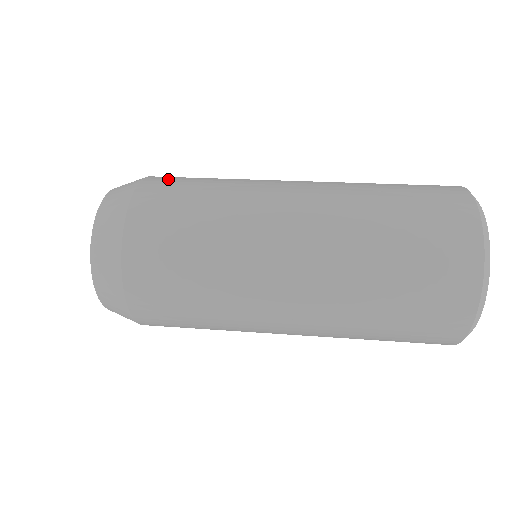
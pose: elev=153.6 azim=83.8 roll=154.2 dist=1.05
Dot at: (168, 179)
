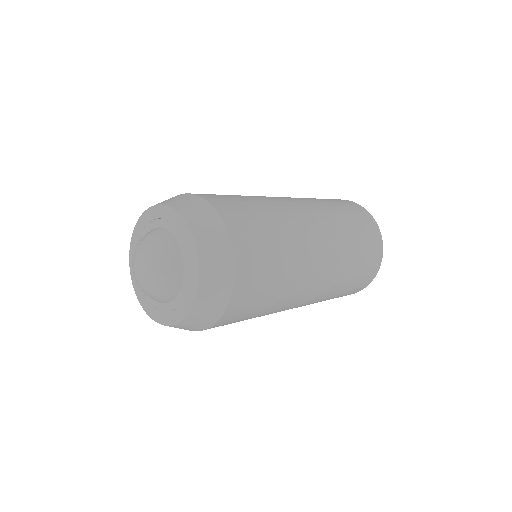
Dot at: occluded
